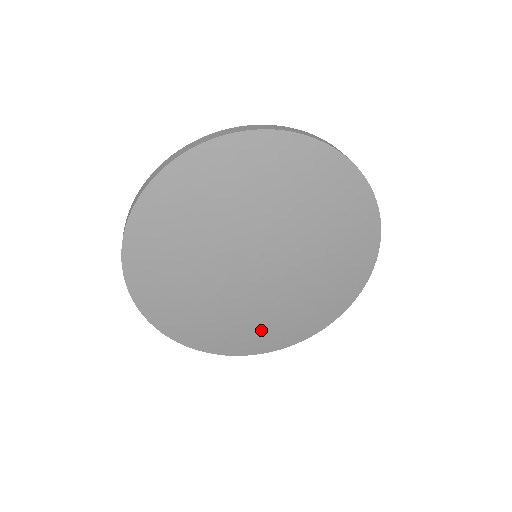
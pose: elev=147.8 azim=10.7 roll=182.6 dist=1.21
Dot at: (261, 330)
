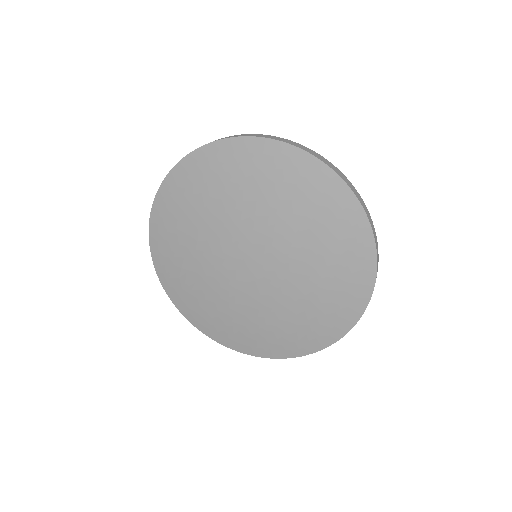
Dot at: (245, 328)
